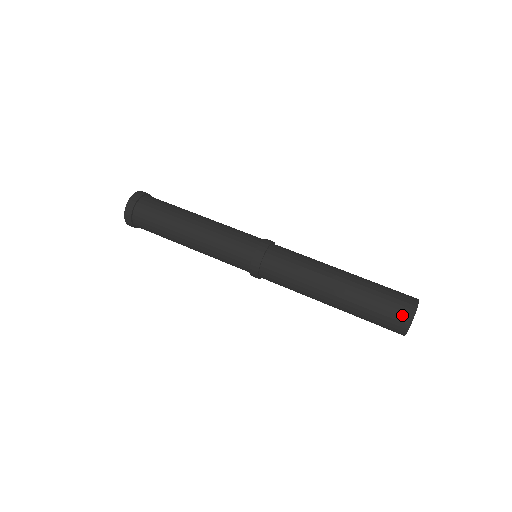
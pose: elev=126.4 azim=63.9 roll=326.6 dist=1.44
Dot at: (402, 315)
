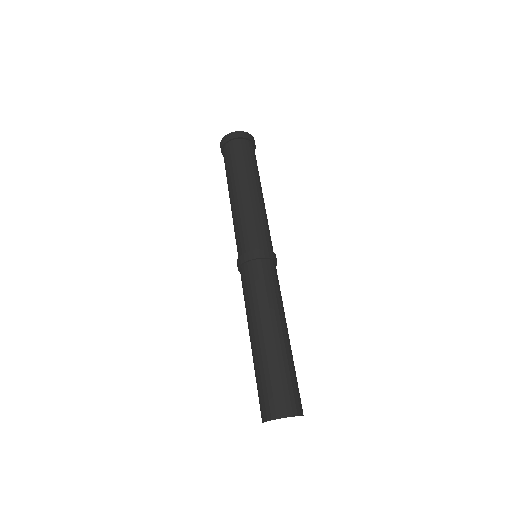
Dot at: (271, 407)
